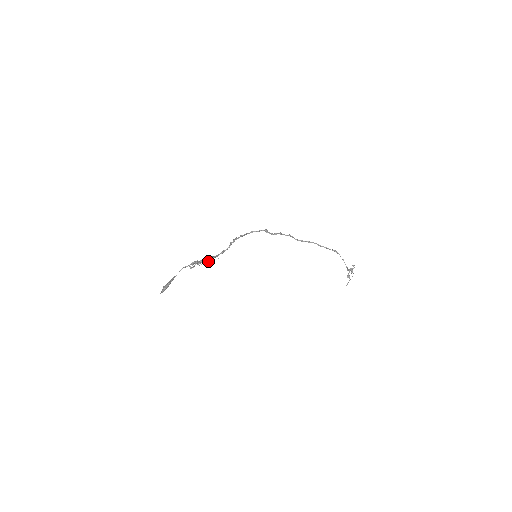
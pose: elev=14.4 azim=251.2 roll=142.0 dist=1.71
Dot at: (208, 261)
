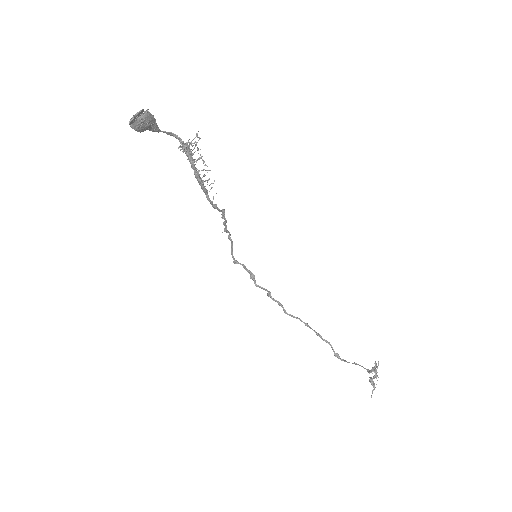
Dot at: (202, 180)
